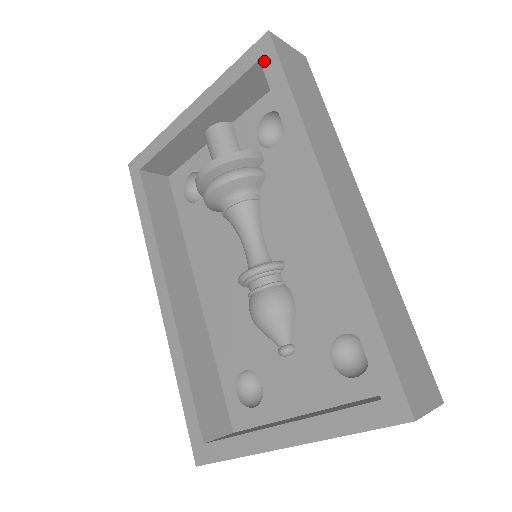
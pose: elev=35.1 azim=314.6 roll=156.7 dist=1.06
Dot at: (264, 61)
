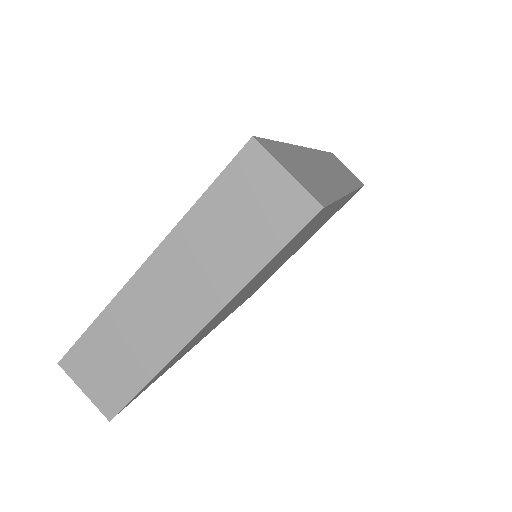
Dot at: occluded
